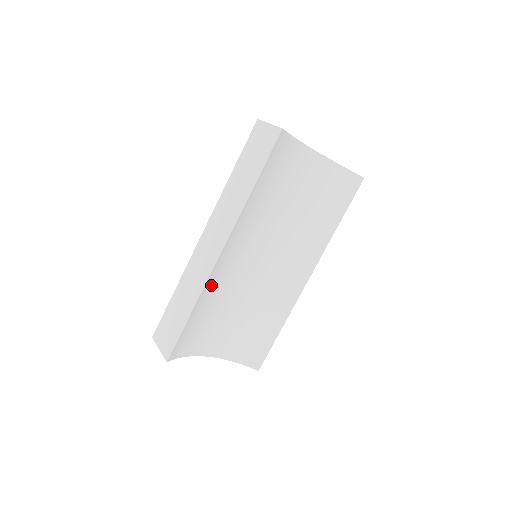
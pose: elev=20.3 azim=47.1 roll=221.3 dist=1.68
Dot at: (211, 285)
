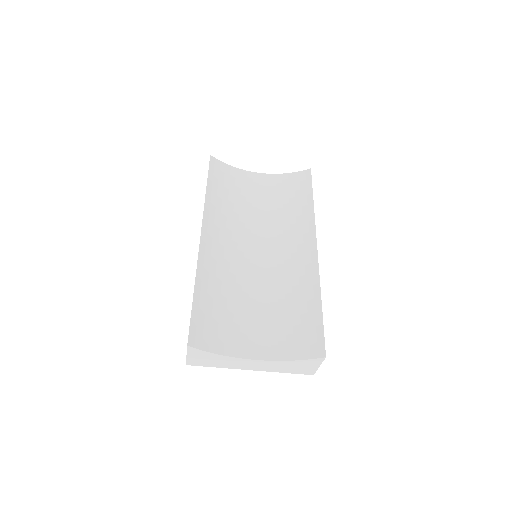
Dot at: (208, 269)
